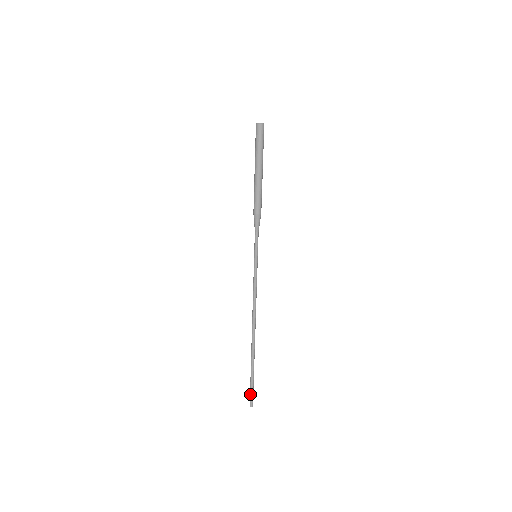
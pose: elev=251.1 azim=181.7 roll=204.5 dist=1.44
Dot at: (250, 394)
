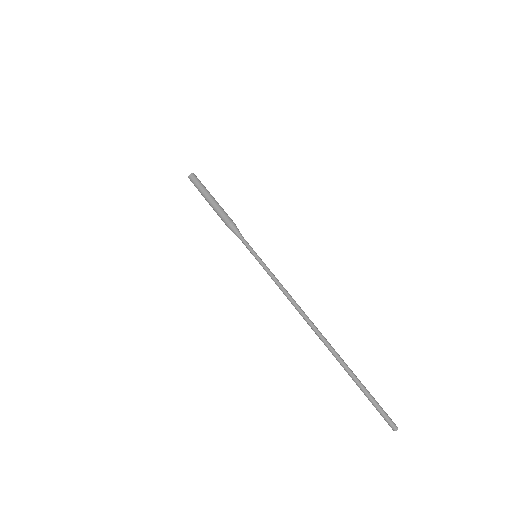
Dot at: (380, 408)
